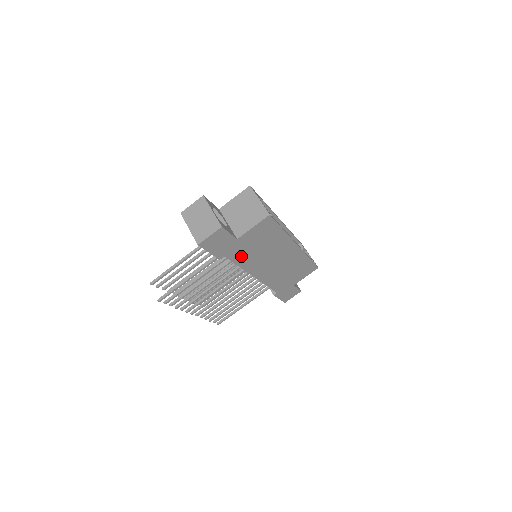
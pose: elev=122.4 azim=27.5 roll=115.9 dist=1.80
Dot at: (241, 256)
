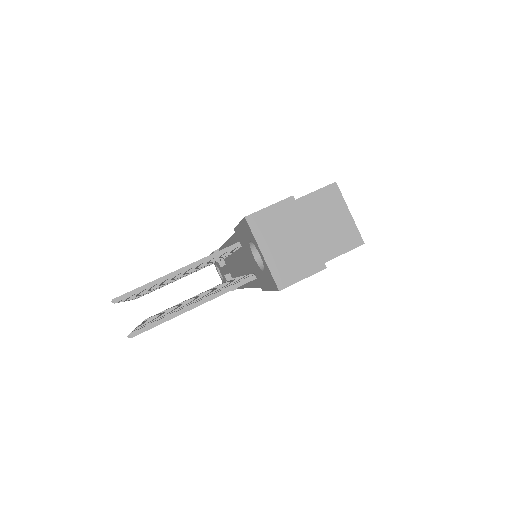
Dot at: occluded
